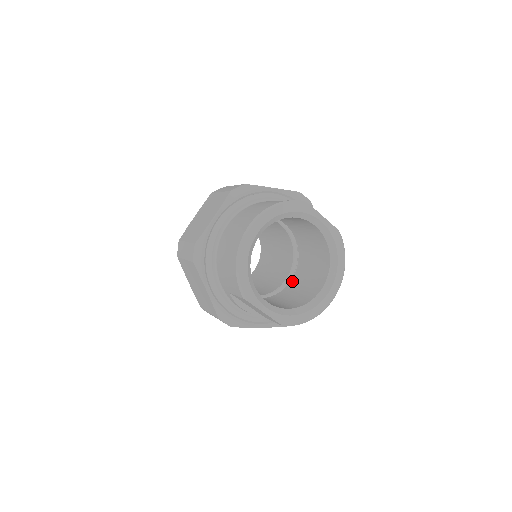
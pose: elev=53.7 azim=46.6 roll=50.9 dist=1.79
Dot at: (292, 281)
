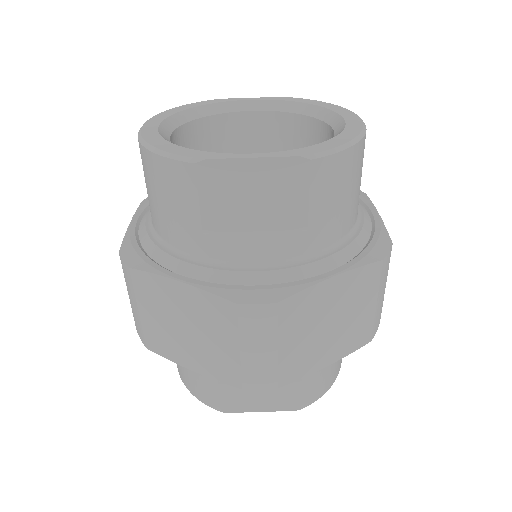
Dot at: occluded
